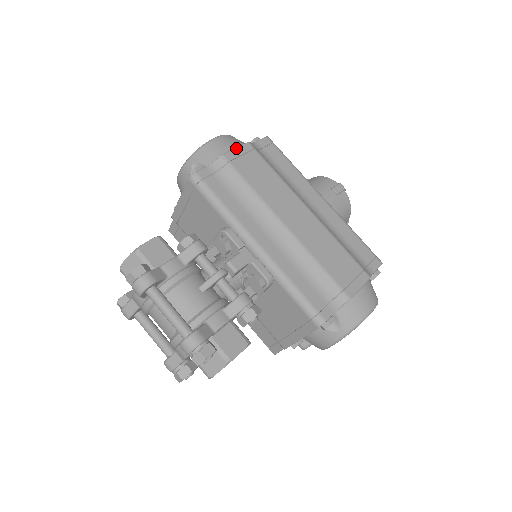
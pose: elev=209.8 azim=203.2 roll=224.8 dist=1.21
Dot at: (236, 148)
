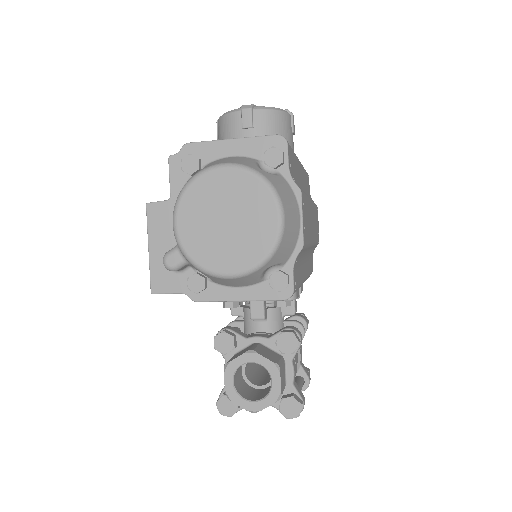
Dot at: (303, 218)
